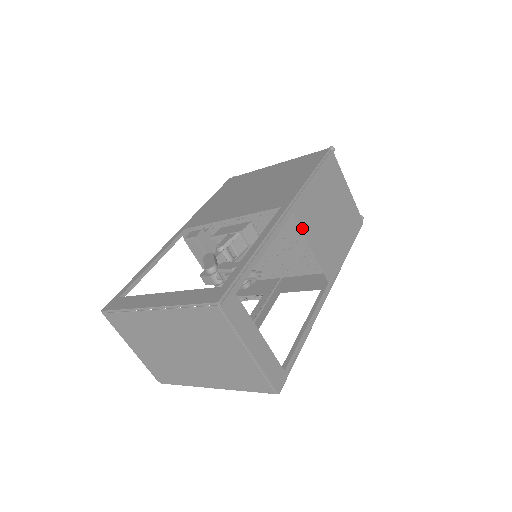
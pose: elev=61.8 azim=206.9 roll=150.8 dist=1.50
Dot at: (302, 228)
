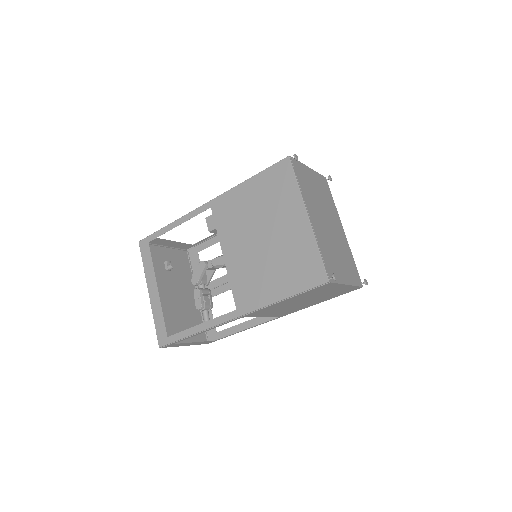
Dot at: occluded
